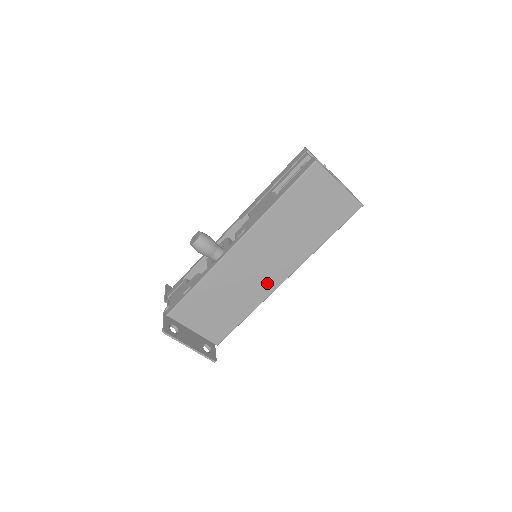
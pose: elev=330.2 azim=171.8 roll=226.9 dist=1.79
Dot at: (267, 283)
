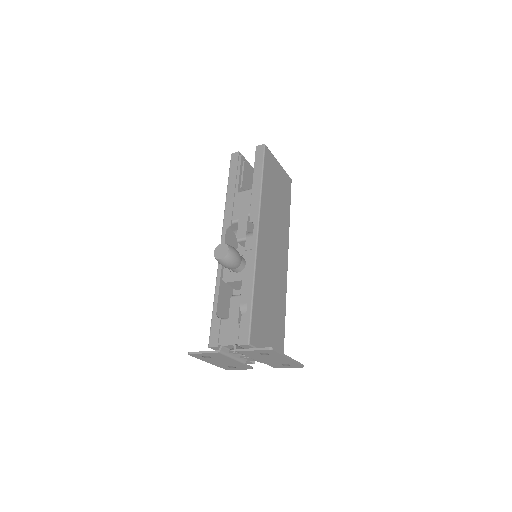
Dot at: (282, 269)
